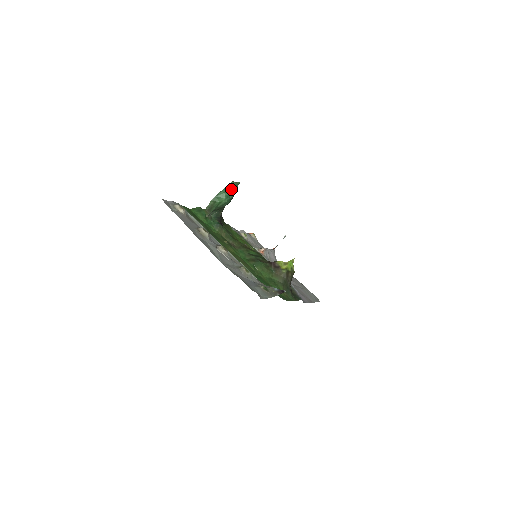
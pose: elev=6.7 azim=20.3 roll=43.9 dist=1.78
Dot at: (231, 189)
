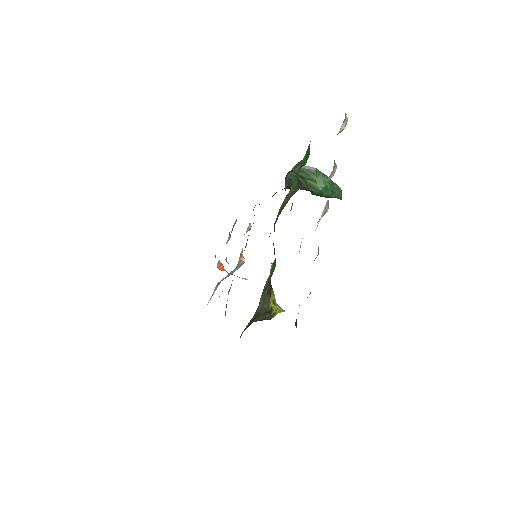
Dot at: (334, 191)
